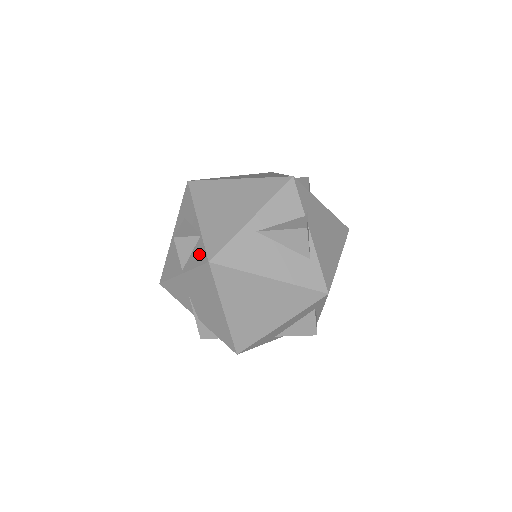
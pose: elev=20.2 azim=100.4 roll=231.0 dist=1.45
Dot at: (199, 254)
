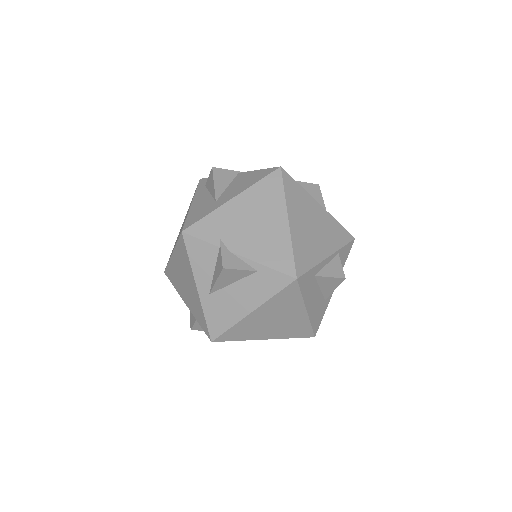
Dot at: occluded
